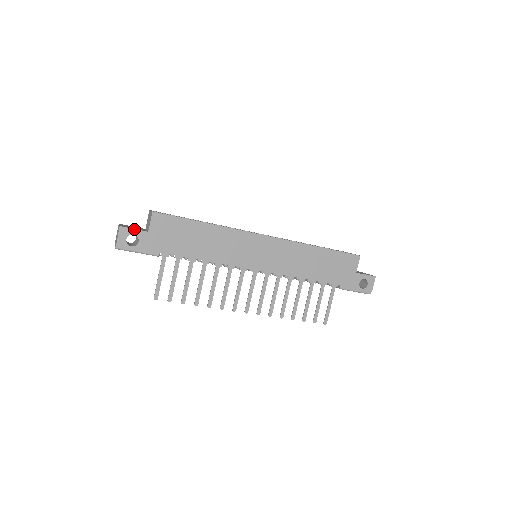
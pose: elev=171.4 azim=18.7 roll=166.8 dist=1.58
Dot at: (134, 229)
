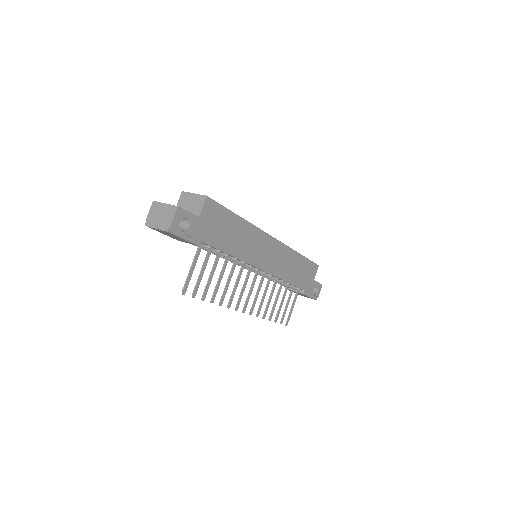
Dot at: (188, 212)
